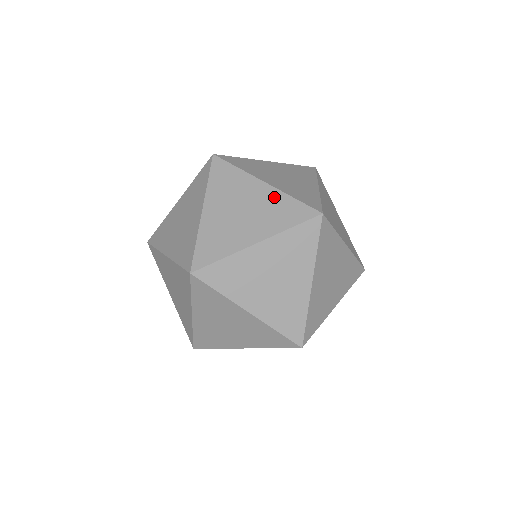
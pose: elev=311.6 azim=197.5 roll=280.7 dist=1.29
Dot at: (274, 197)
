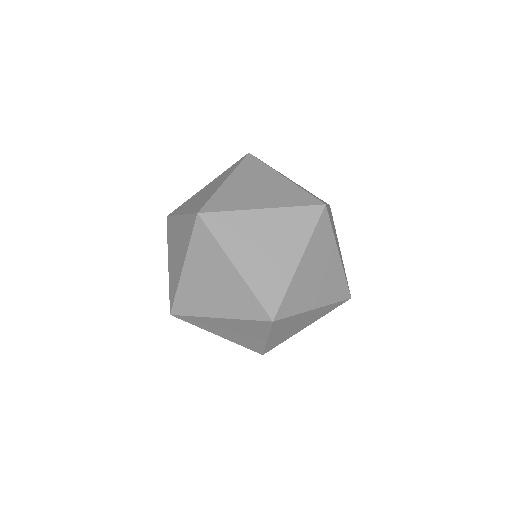
Dot at: (217, 178)
